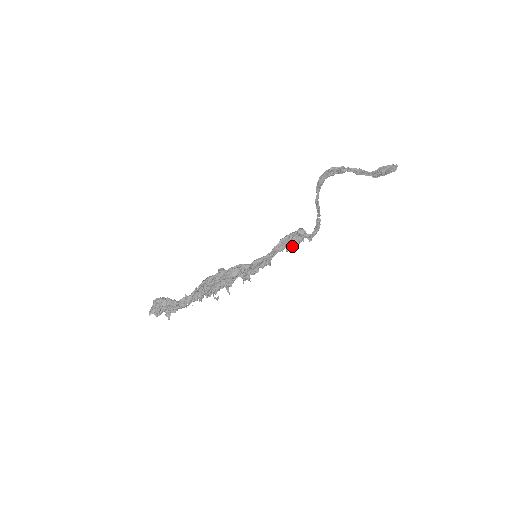
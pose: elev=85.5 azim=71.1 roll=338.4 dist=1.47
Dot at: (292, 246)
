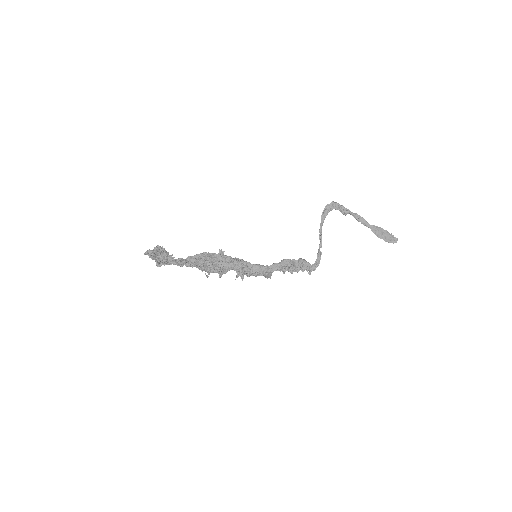
Dot at: (291, 264)
